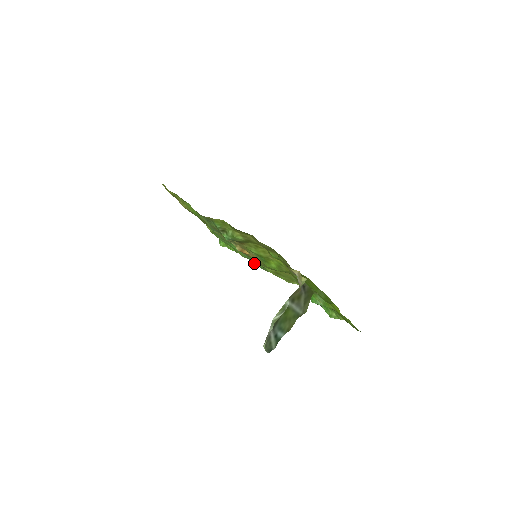
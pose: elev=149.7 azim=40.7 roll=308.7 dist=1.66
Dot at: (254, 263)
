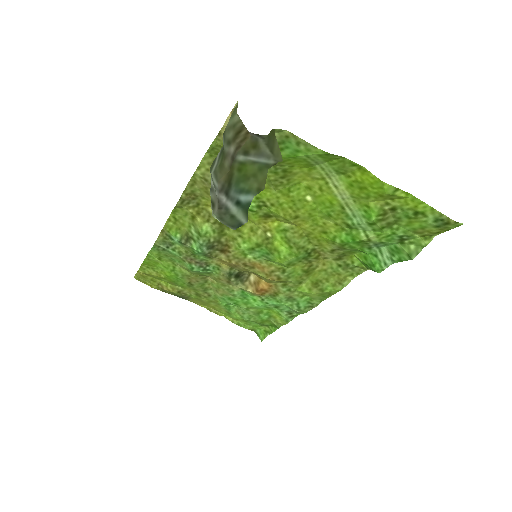
Dot at: (292, 308)
